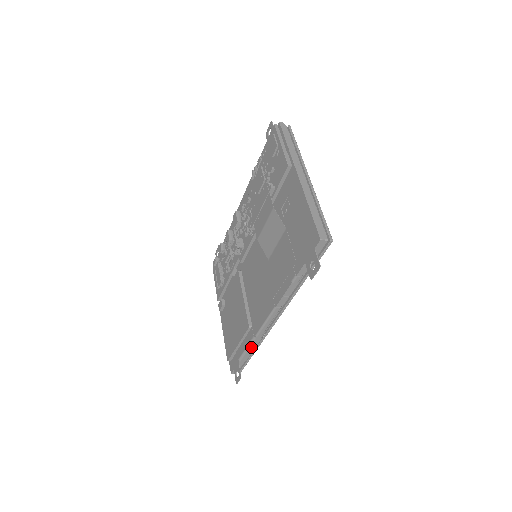
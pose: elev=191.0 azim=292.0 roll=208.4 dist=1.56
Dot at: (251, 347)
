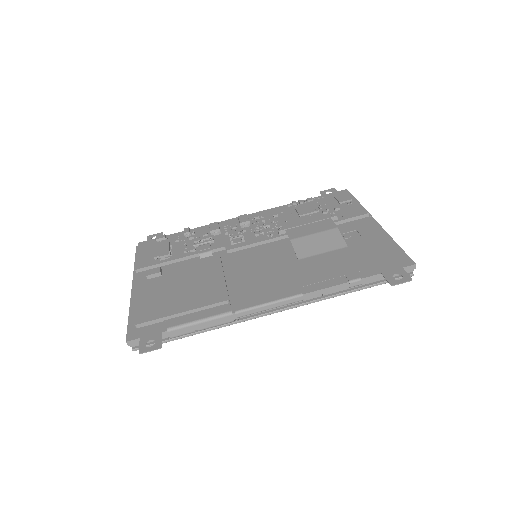
Dot at: (208, 322)
